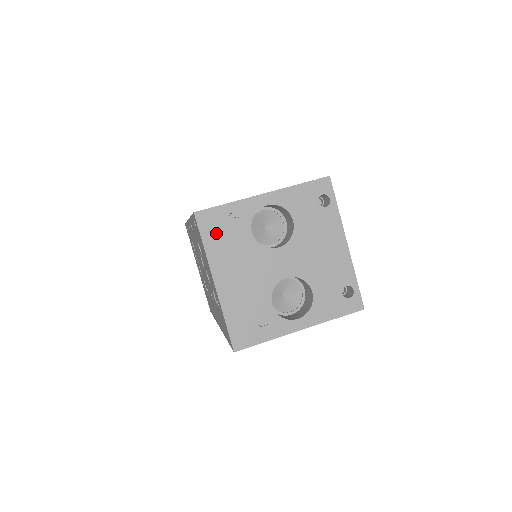
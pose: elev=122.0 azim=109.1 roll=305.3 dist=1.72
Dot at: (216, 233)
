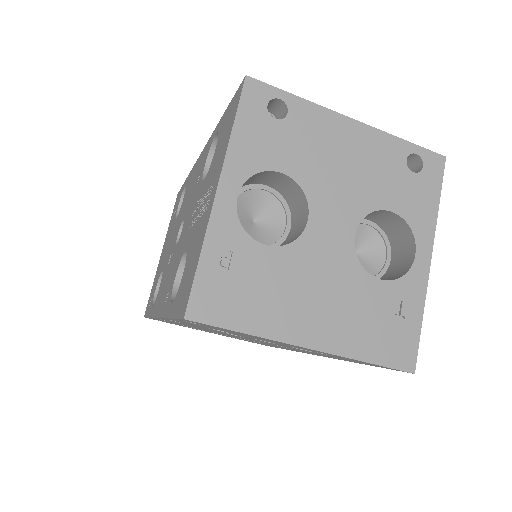
Dot at: (236, 302)
